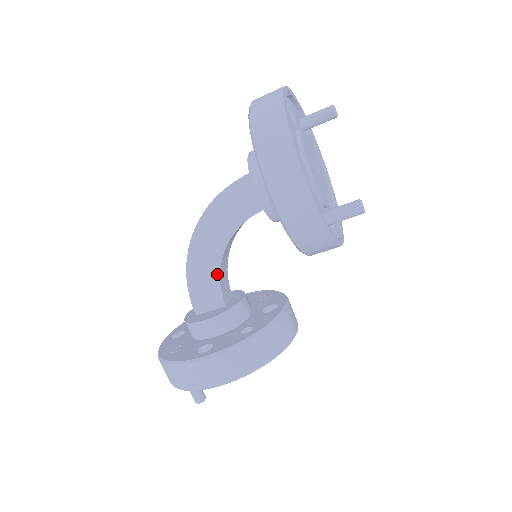
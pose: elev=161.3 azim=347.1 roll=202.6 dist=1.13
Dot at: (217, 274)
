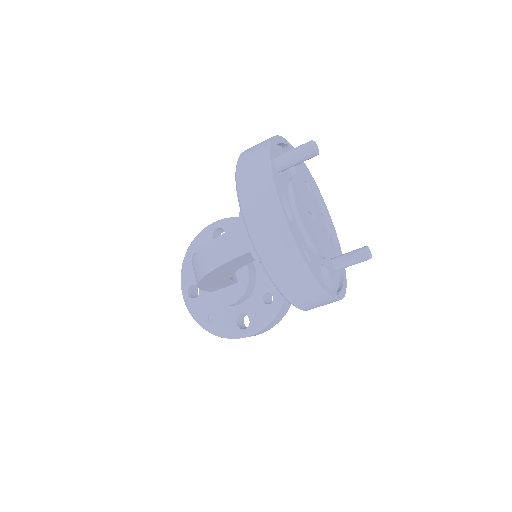
Dot at: (228, 280)
